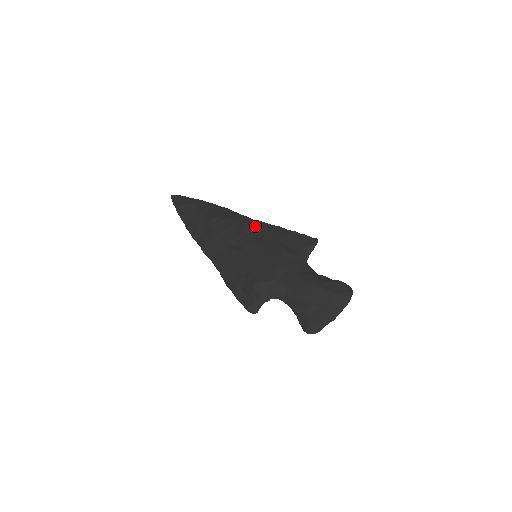
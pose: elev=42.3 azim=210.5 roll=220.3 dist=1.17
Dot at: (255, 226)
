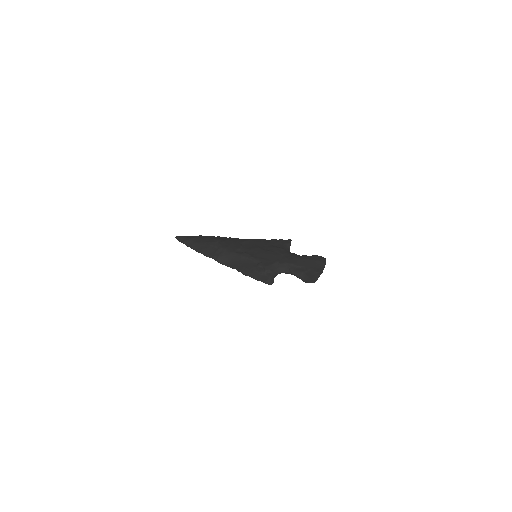
Dot at: (247, 241)
